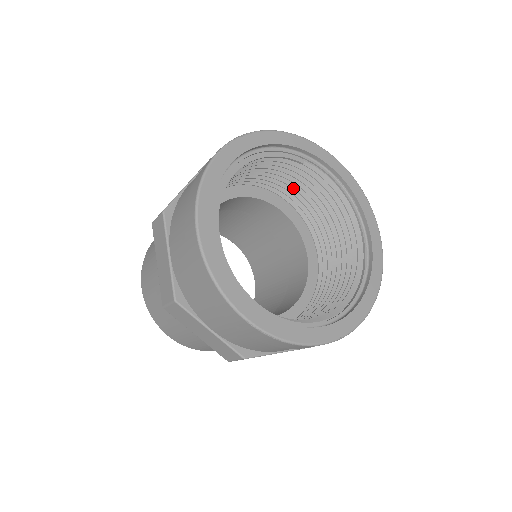
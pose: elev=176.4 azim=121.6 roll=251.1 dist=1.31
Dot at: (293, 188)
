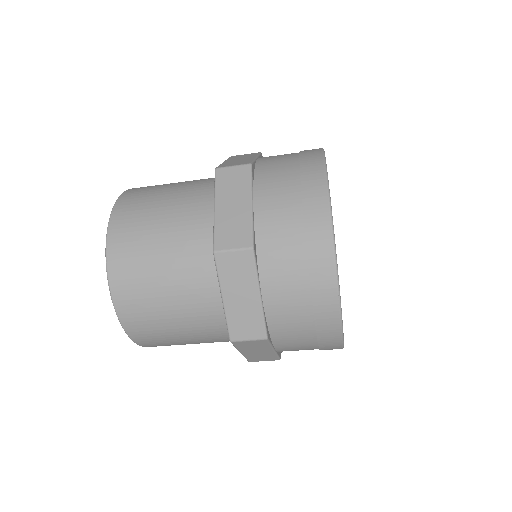
Dot at: occluded
